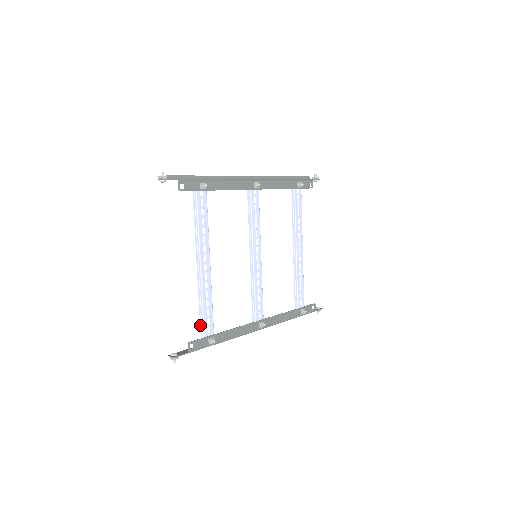
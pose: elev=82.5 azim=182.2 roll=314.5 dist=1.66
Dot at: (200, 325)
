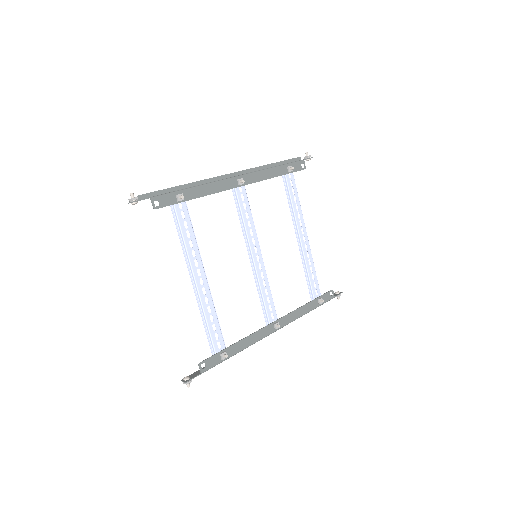
Dot at: occluded
